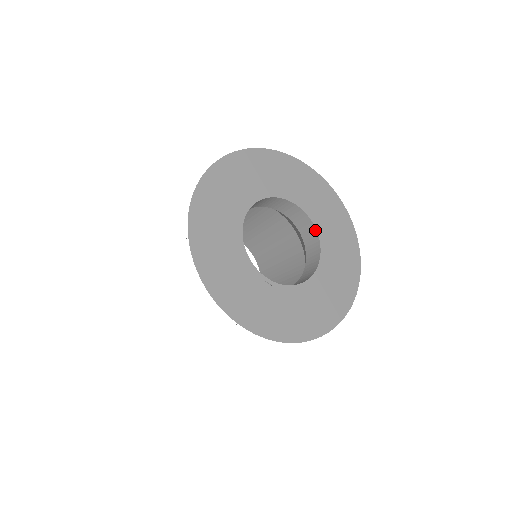
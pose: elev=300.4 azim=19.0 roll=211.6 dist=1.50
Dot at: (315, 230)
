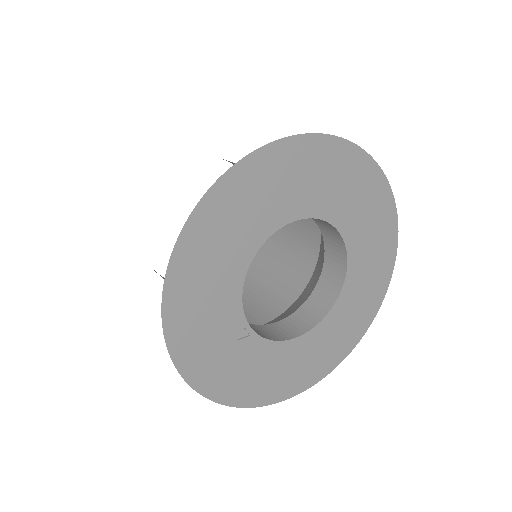
Dot at: (344, 277)
